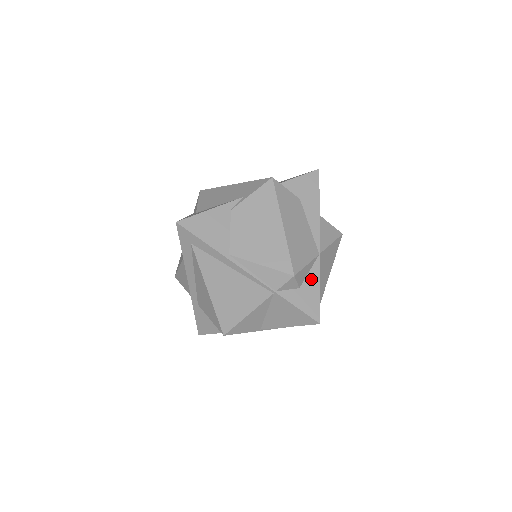
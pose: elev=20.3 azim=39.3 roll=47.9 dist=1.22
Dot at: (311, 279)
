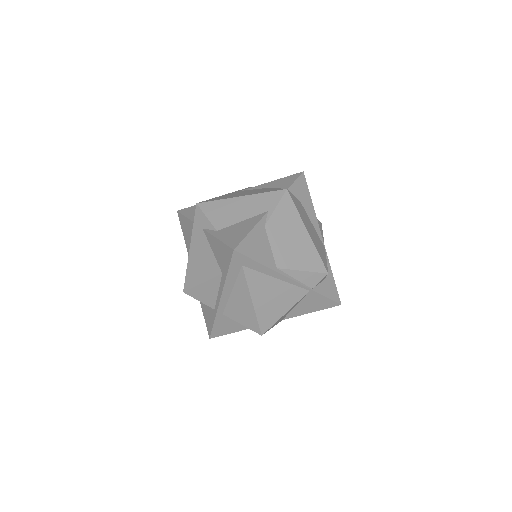
Dot at: occluded
